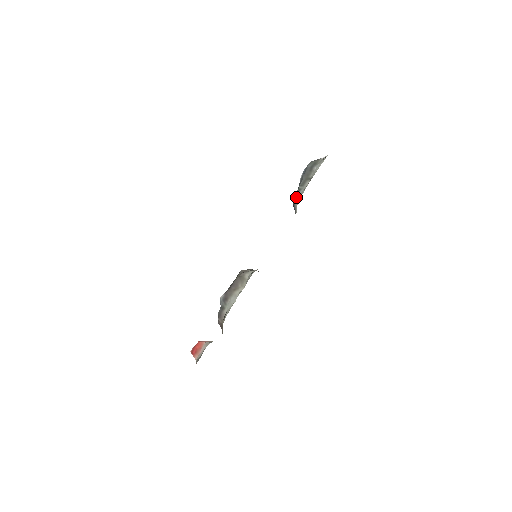
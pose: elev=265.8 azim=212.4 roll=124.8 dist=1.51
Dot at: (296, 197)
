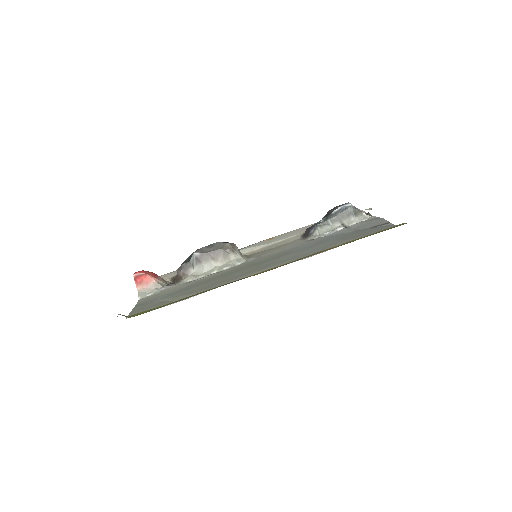
Dot at: (321, 228)
